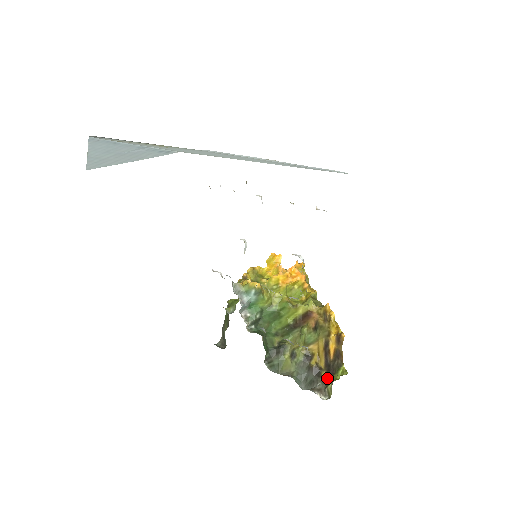
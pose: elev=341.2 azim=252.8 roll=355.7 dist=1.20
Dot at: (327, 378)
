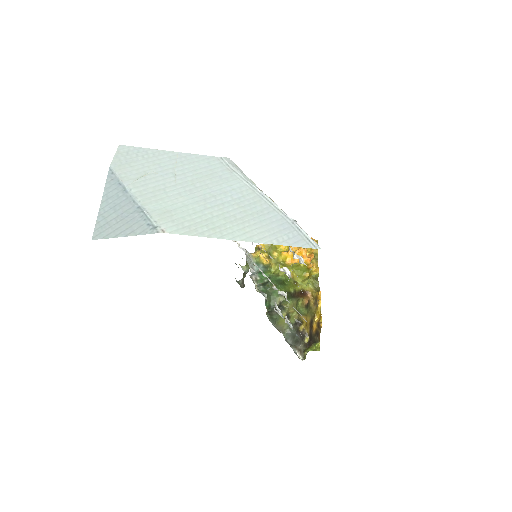
Dot at: (308, 344)
